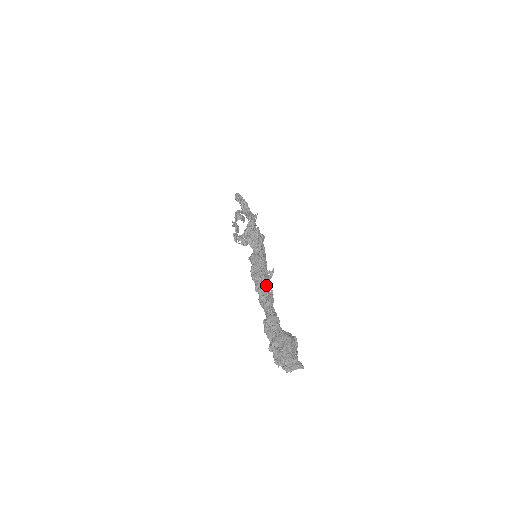
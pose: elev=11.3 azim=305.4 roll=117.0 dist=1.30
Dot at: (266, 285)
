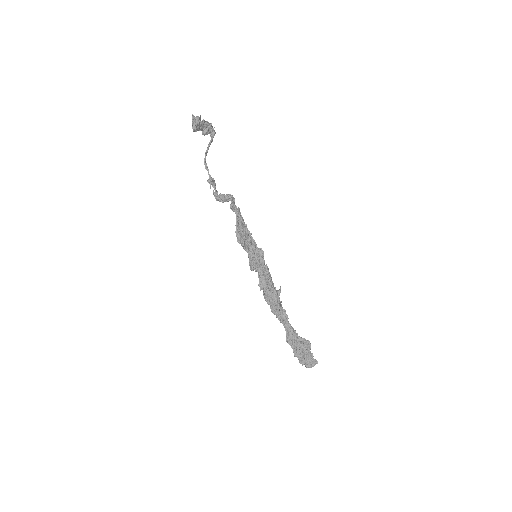
Dot at: (281, 312)
